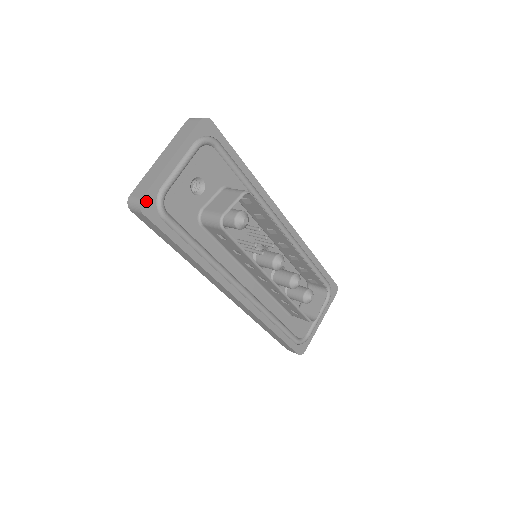
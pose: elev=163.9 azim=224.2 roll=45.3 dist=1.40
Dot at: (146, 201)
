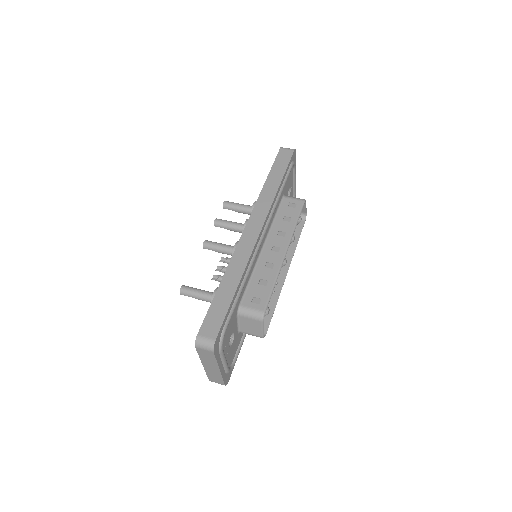
Dot at: (226, 381)
